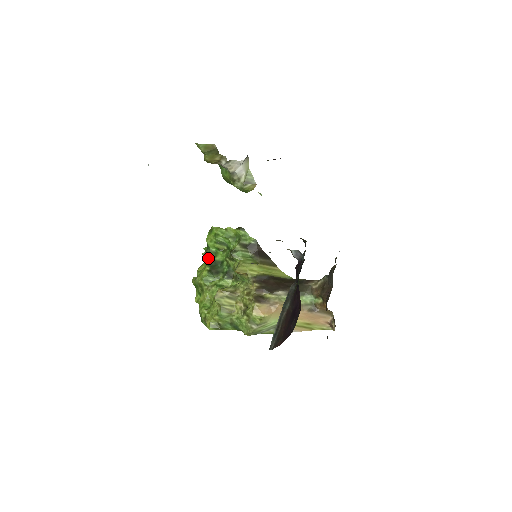
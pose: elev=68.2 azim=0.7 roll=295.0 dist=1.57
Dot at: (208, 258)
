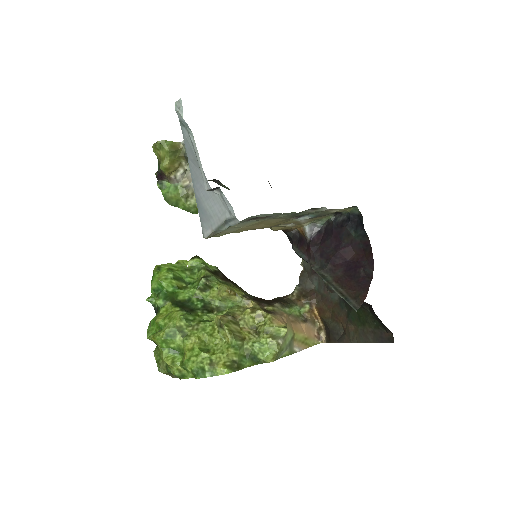
Dot at: (168, 301)
